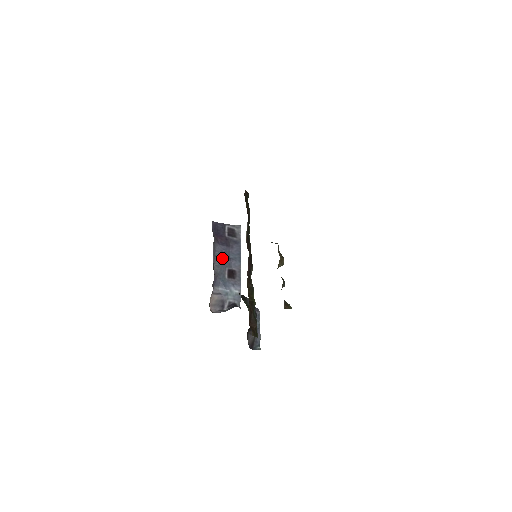
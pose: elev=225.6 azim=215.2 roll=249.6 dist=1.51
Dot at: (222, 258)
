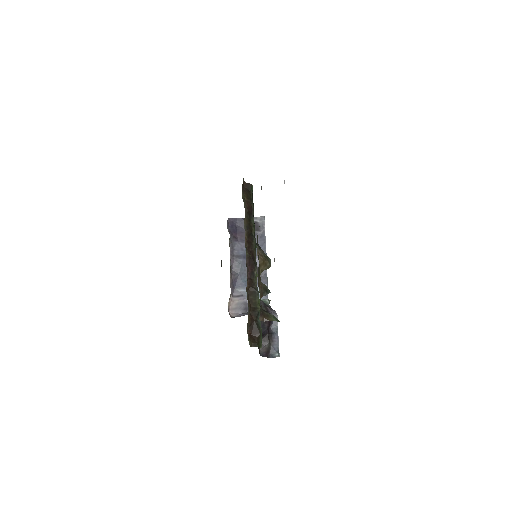
Dot at: (242, 257)
